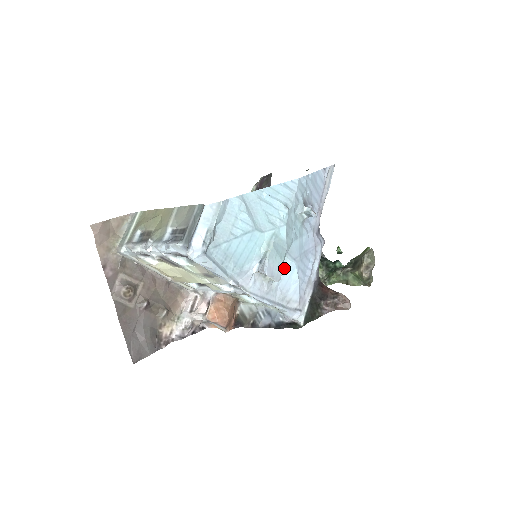
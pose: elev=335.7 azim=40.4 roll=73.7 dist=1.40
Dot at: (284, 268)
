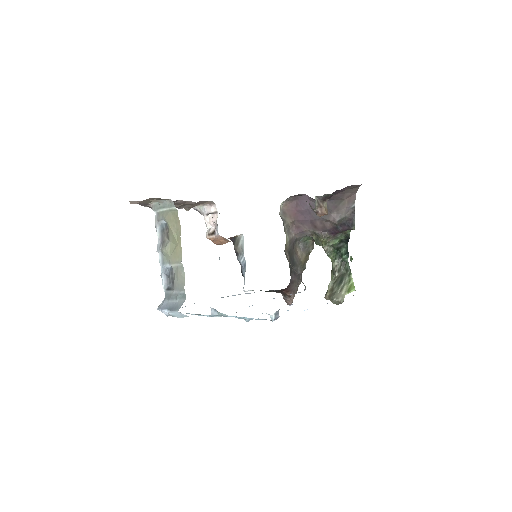
Dot at: occluded
